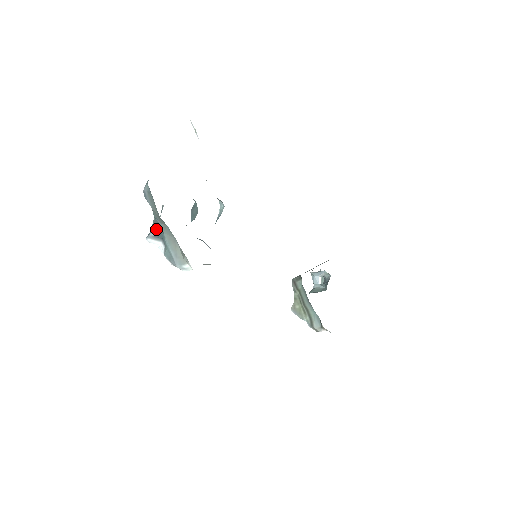
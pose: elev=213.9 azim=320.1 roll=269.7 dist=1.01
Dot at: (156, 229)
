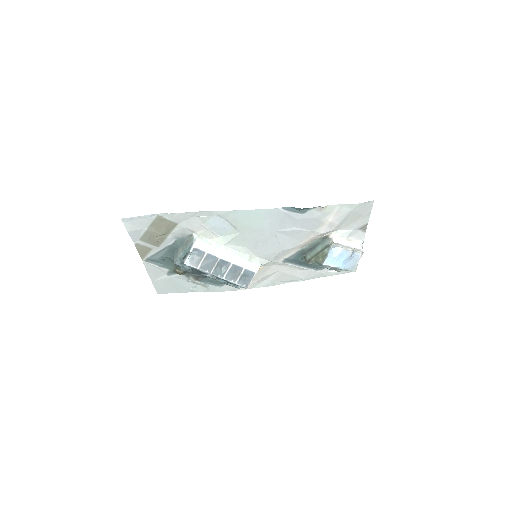
Dot at: (184, 258)
